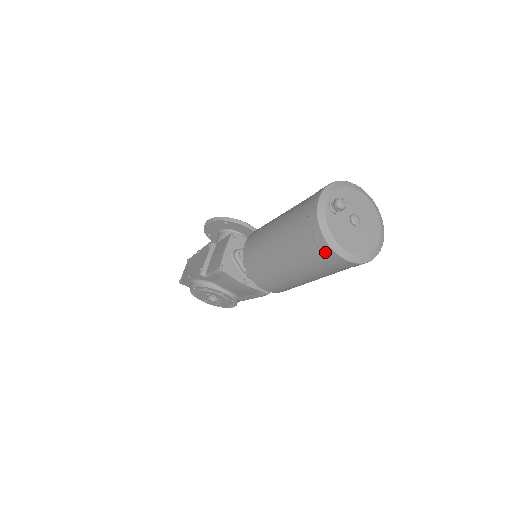
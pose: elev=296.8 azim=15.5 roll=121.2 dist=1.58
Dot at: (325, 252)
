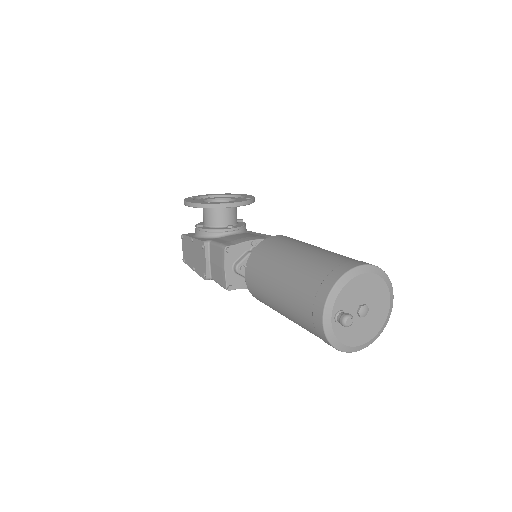
Dot at: occluded
